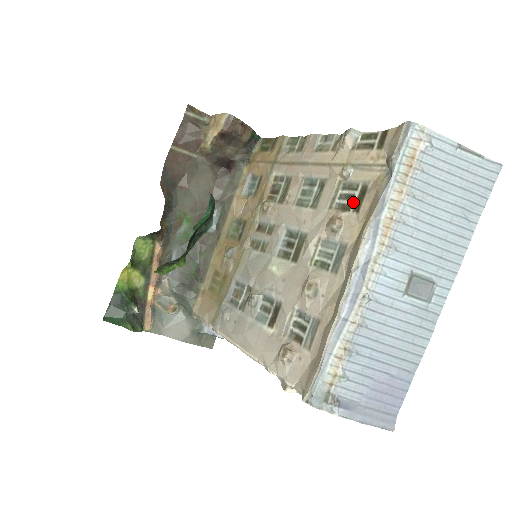
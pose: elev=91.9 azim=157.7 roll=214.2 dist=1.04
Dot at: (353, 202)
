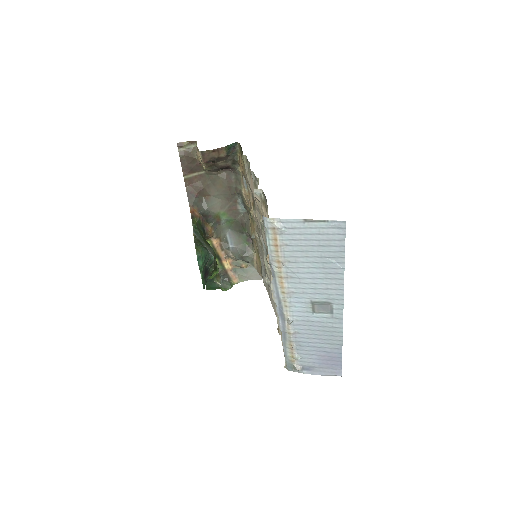
Dot at: occluded
